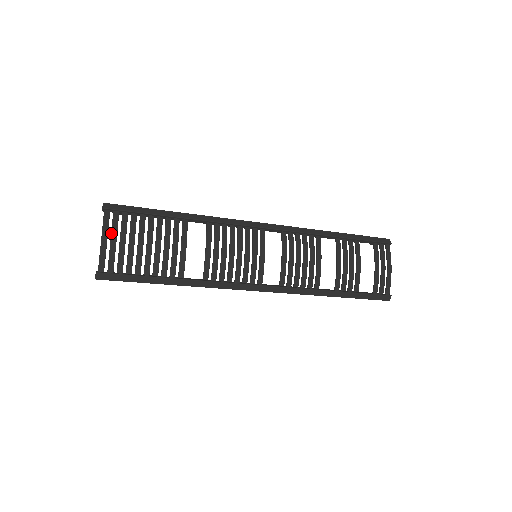
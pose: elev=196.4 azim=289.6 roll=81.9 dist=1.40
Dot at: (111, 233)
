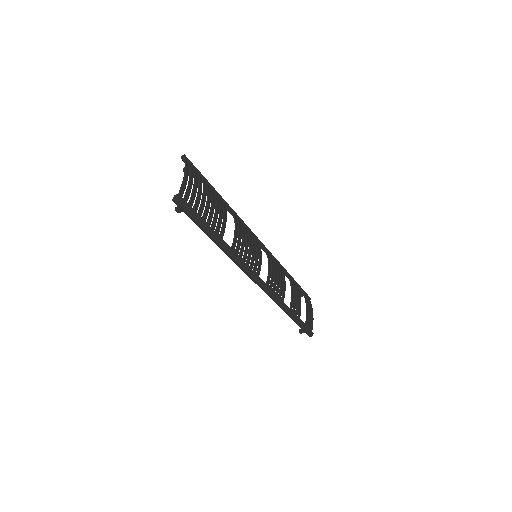
Dot at: (190, 175)
